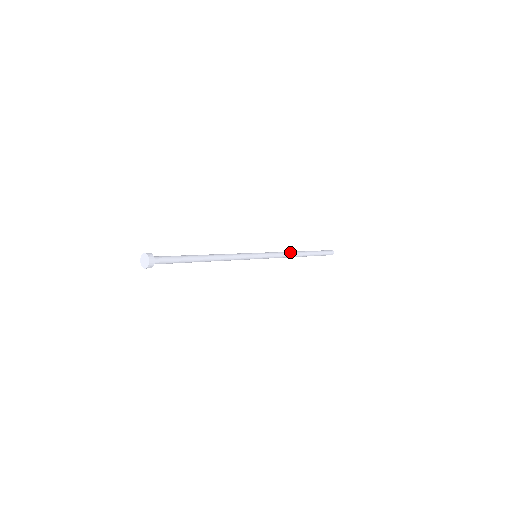
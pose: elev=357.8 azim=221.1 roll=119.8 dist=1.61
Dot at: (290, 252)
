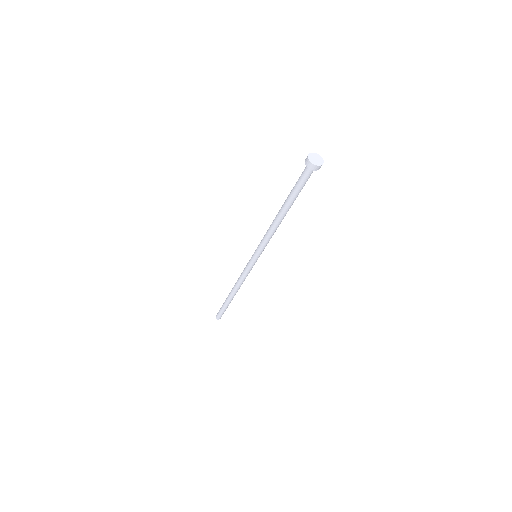
Dot at: occluded
